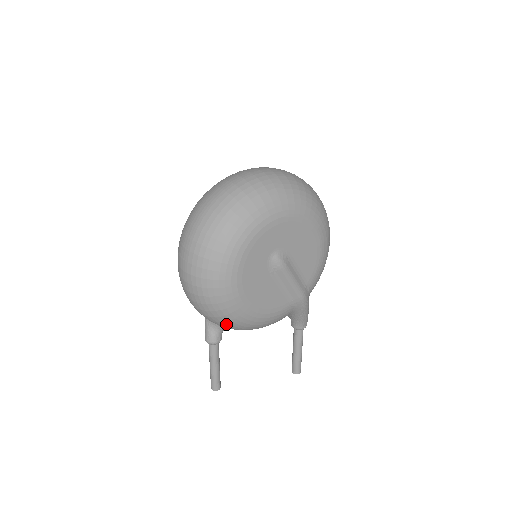
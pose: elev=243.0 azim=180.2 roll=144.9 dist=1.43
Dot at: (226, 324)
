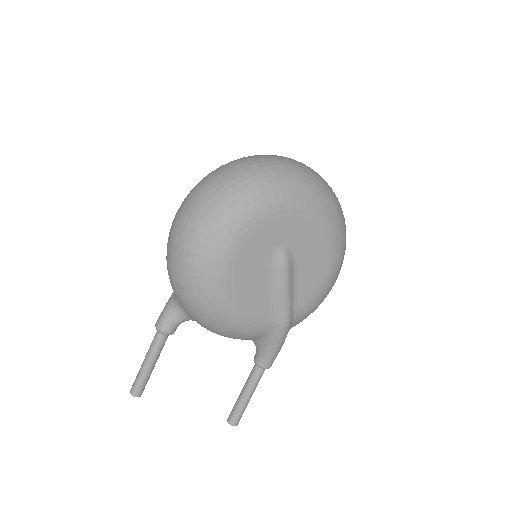
Dot at: (194, 302)
